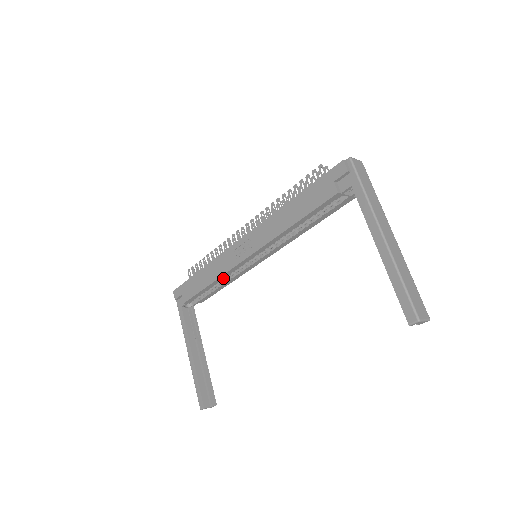
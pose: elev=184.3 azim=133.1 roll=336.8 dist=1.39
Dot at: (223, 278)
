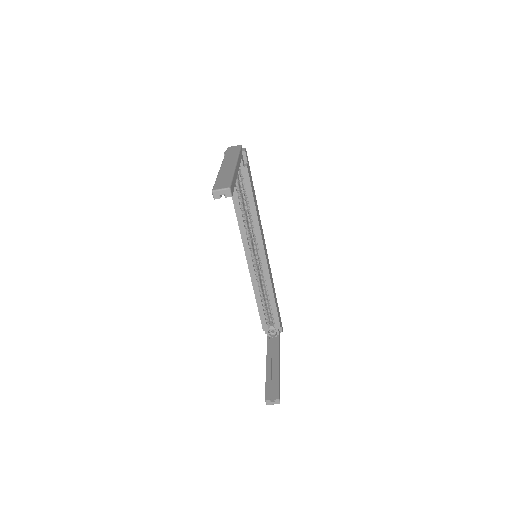
Dot at: (258, 289)
